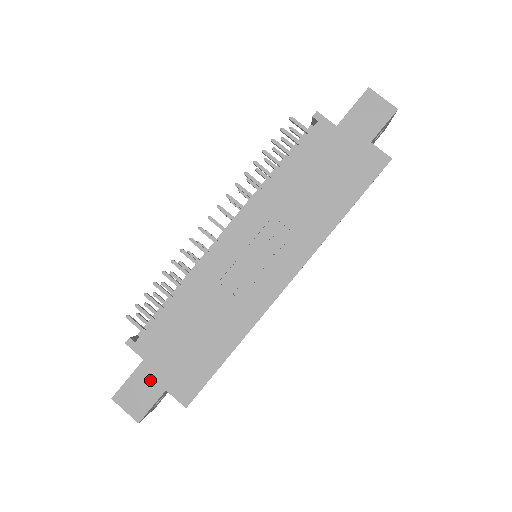
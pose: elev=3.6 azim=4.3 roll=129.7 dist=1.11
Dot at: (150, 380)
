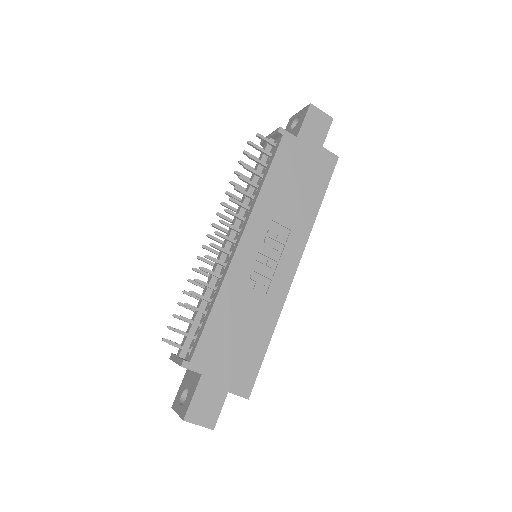
Dot at: (212, 389)
